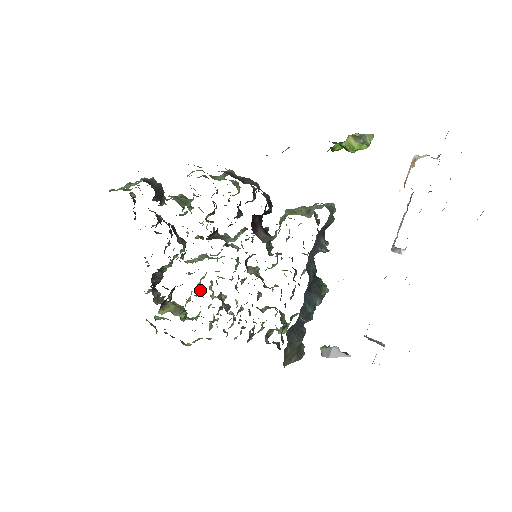
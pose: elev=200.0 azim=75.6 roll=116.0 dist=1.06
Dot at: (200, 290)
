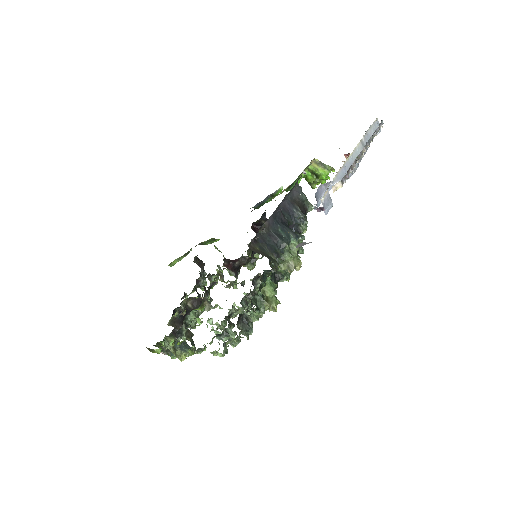
Dot at: (212, 320)
